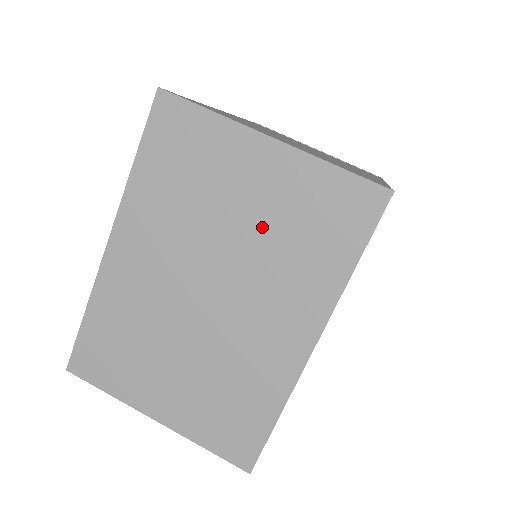
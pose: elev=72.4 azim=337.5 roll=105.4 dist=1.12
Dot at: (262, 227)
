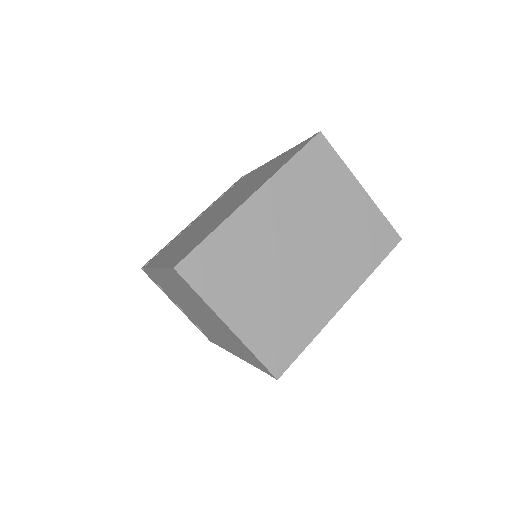
Dot at: (342, 228)
